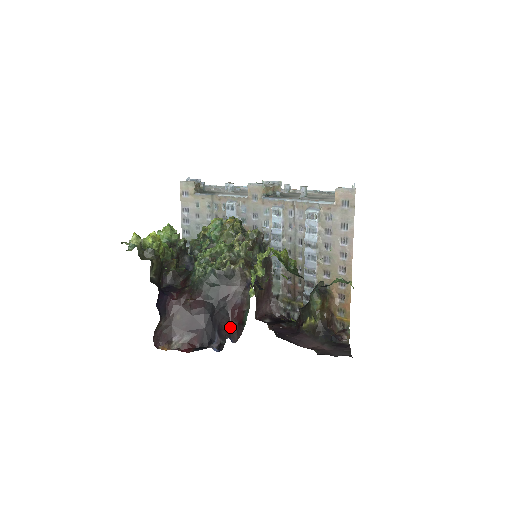
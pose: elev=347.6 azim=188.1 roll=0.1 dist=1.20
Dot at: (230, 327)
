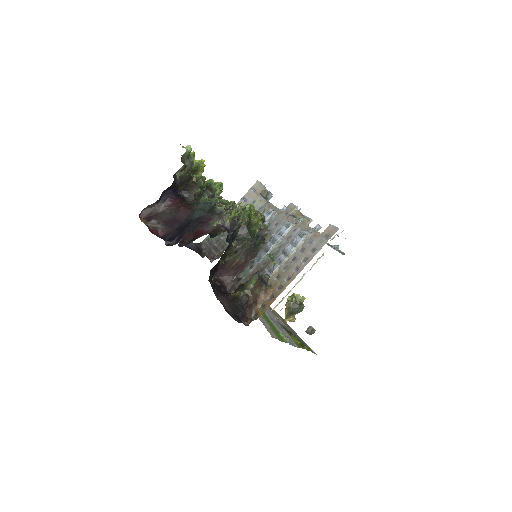
Dot at: (187, 238)
